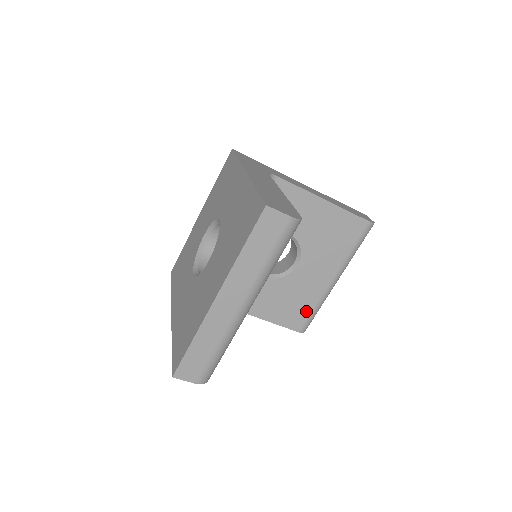
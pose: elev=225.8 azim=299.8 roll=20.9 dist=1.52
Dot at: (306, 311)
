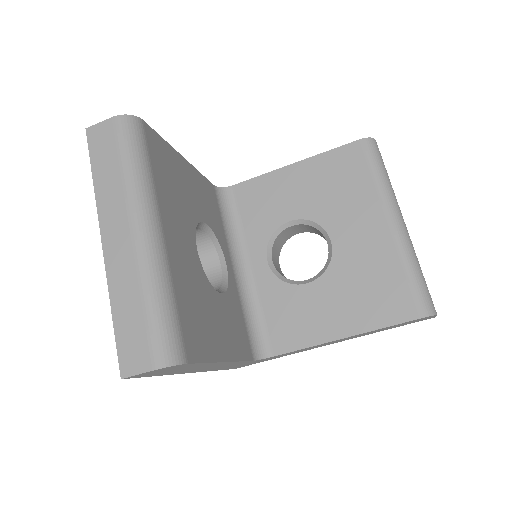
Dot at: (399, 284)
